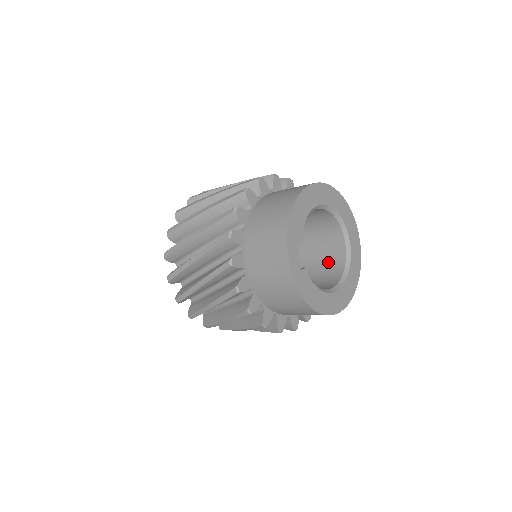
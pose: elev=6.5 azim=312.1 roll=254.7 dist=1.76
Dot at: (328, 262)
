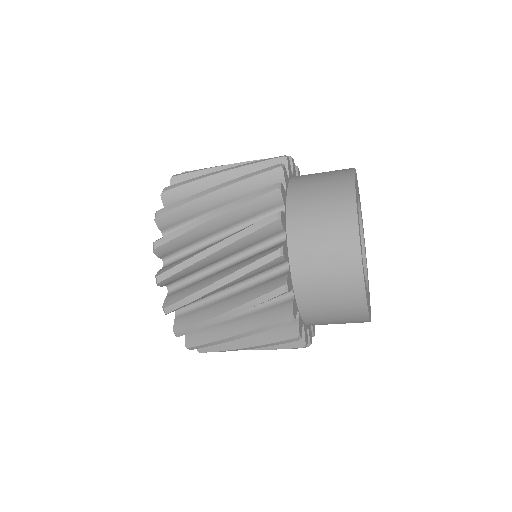
Dot at: occluded
